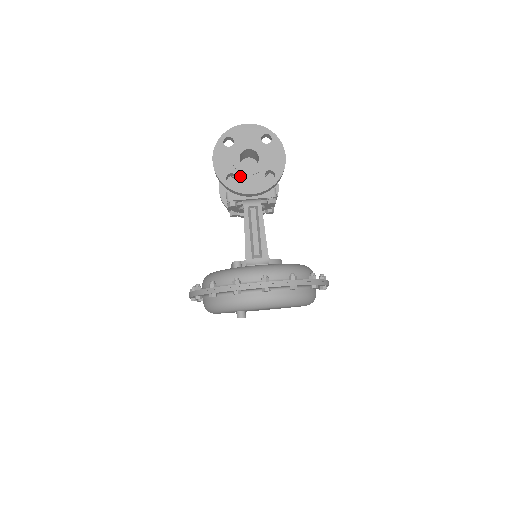
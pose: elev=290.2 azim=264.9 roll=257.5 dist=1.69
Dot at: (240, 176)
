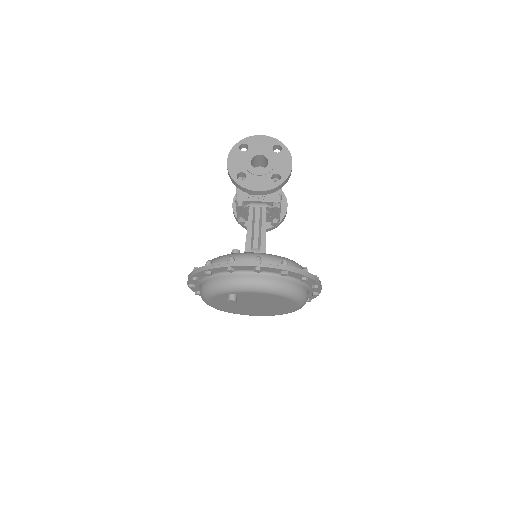
Dot at: (249, 175)
